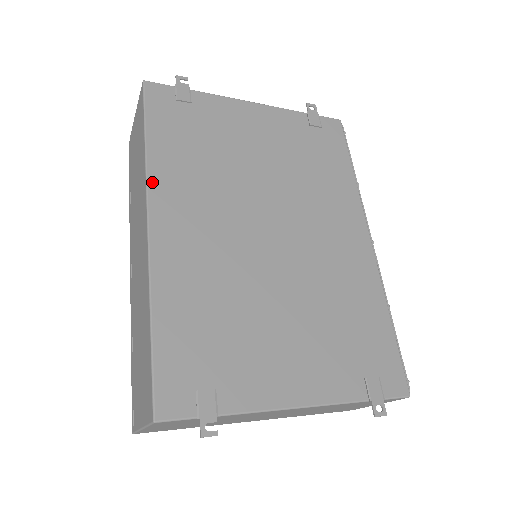
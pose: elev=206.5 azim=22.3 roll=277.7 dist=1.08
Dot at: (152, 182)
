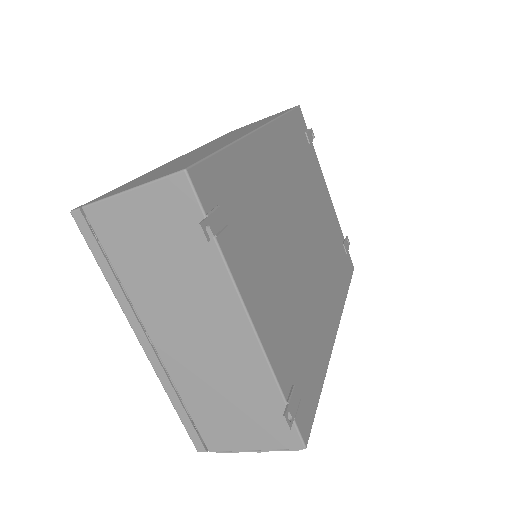
Dot at: (275, 124)
